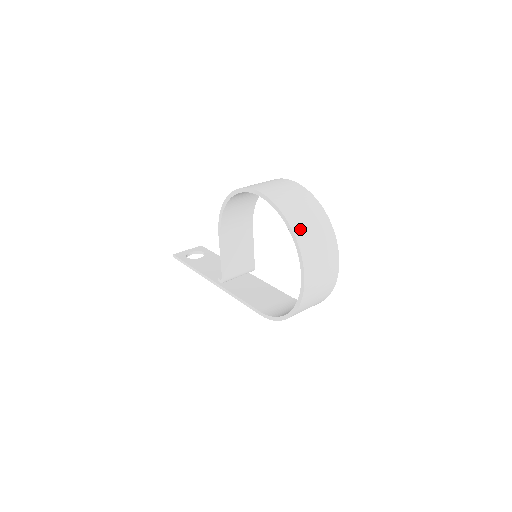
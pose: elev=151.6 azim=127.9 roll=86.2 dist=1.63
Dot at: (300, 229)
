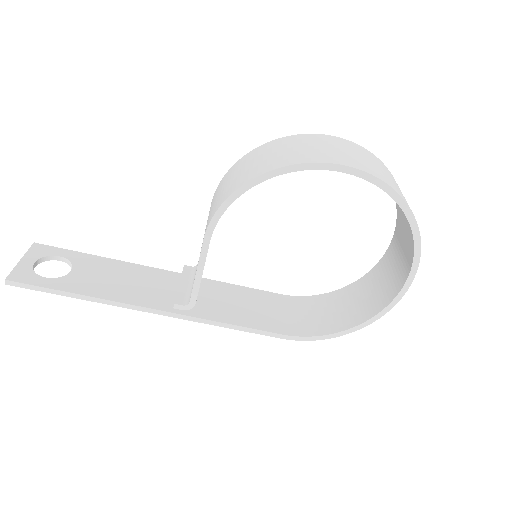
Dot at: occluded
